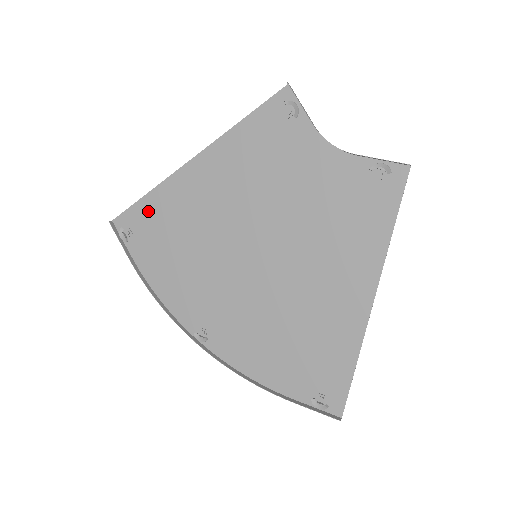
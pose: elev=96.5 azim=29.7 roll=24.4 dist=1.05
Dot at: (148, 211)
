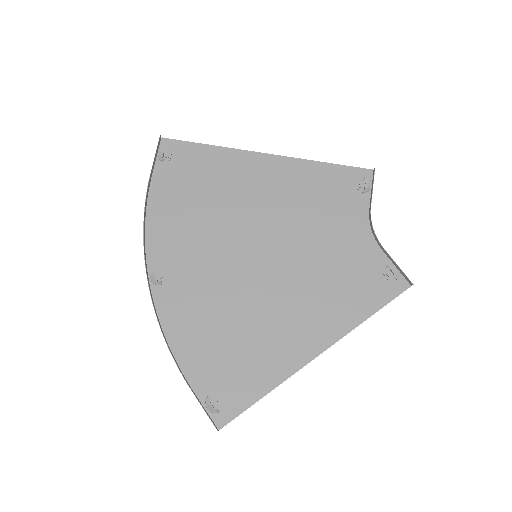
Dot at: (199, 156)
